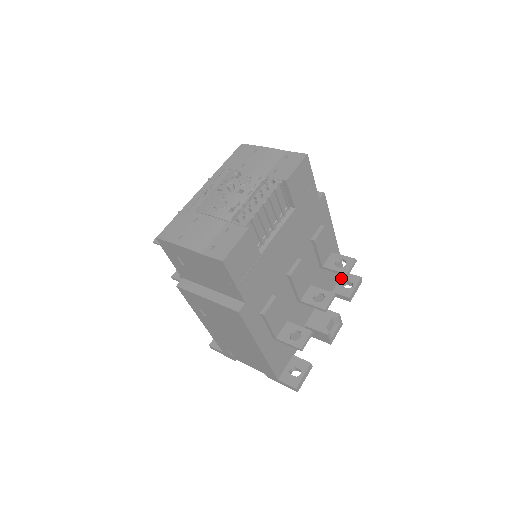
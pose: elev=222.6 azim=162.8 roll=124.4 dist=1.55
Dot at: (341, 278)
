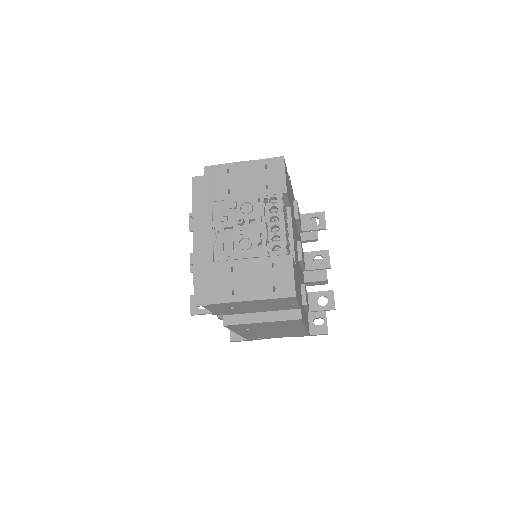
Dot at: occluded
